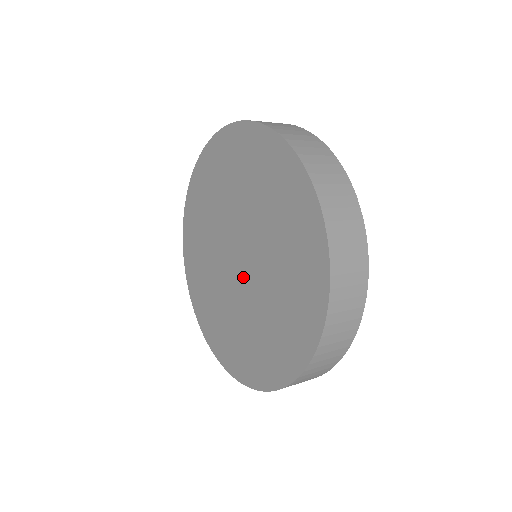
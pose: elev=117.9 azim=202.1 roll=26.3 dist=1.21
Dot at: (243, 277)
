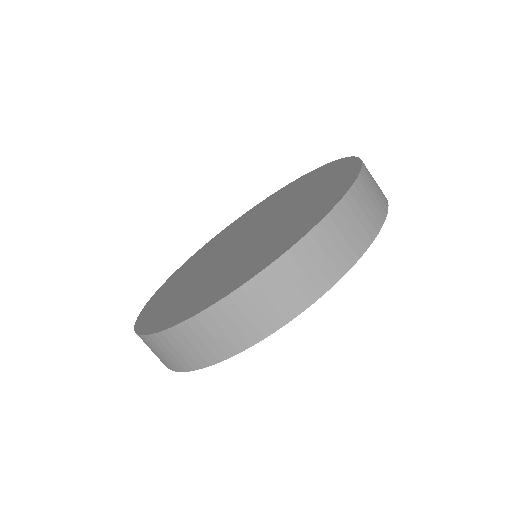
Dot at: (235, 249)
